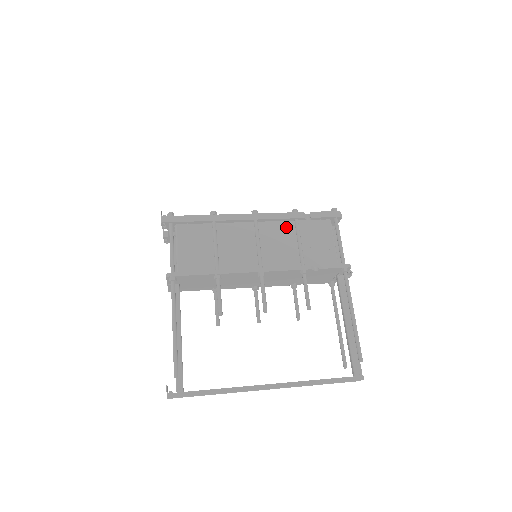
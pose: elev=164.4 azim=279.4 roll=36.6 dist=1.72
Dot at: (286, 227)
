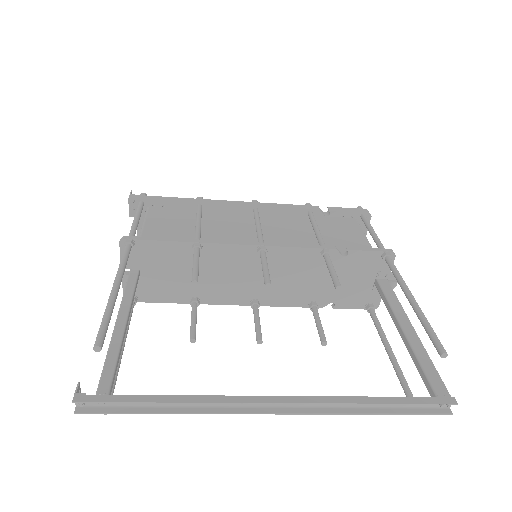
Dot at: (297, 219)
